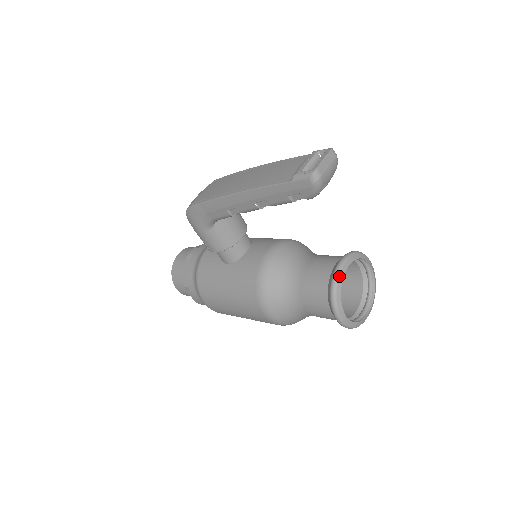
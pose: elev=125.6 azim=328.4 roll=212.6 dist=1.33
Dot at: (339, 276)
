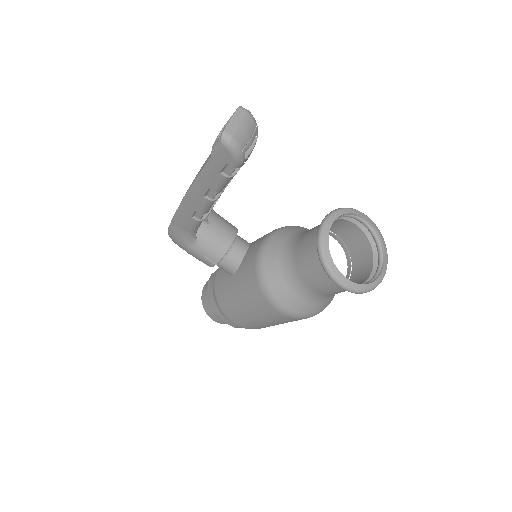
Dot at: (322, 239)
